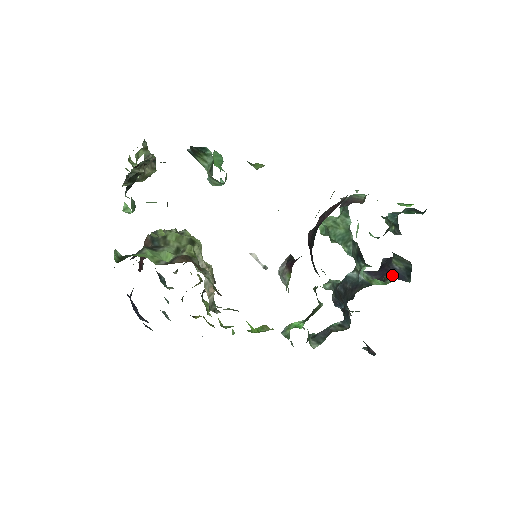
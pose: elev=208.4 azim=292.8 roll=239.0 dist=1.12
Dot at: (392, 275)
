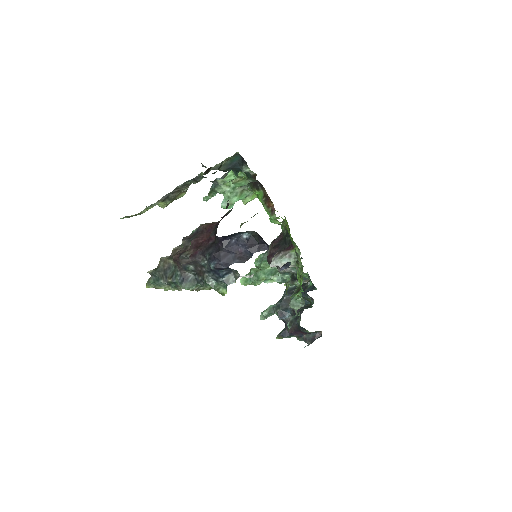
Dot at: occluded
